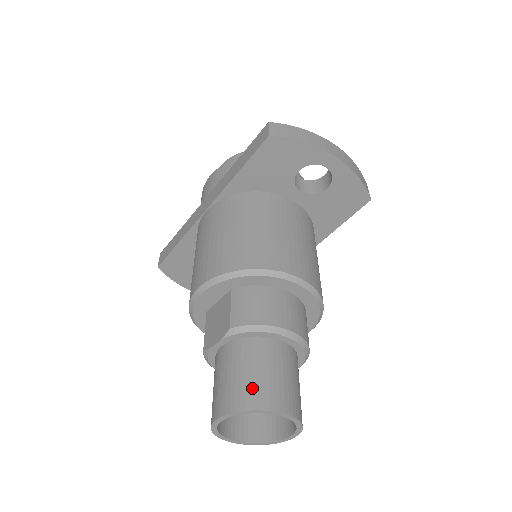
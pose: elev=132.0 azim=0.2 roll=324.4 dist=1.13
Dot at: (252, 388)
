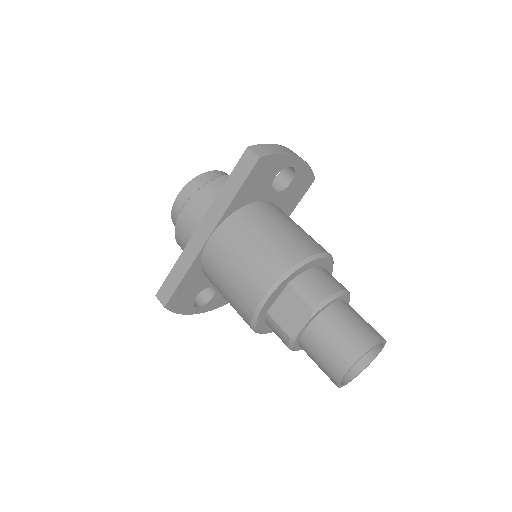
Dot at: (358, 337)
